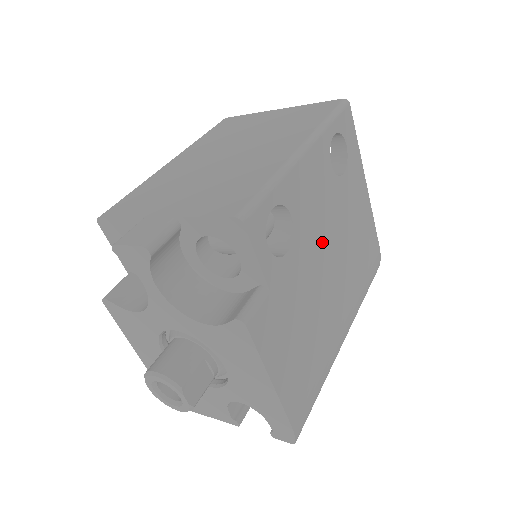
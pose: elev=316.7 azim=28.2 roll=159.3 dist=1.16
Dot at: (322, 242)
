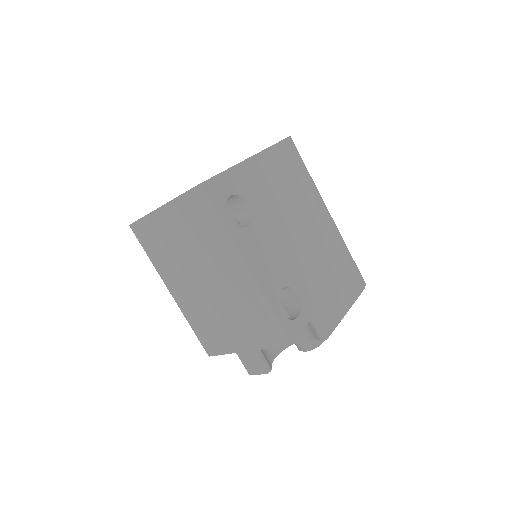
Dot at: (289, 247)
